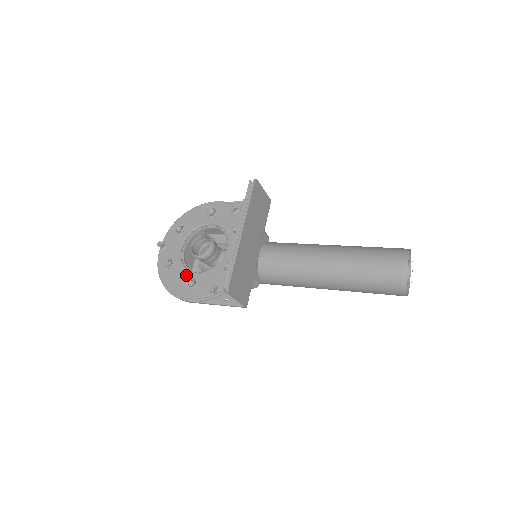
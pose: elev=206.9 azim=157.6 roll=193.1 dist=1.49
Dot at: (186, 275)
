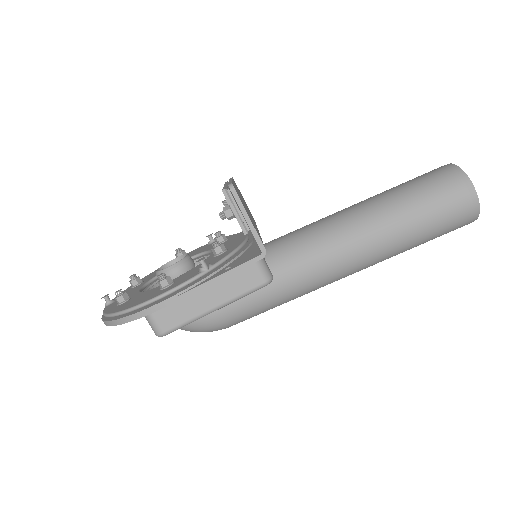
Dot at: (154, 289)
